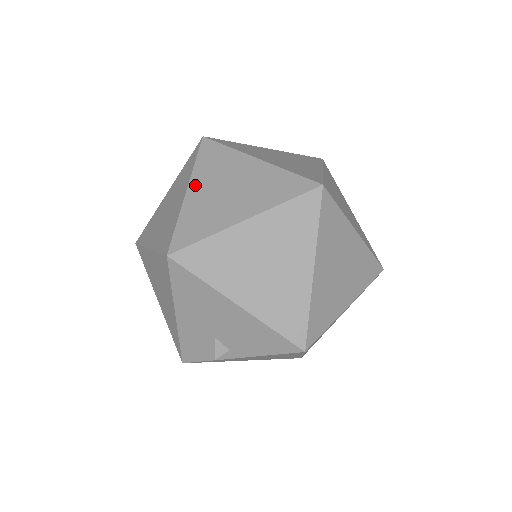
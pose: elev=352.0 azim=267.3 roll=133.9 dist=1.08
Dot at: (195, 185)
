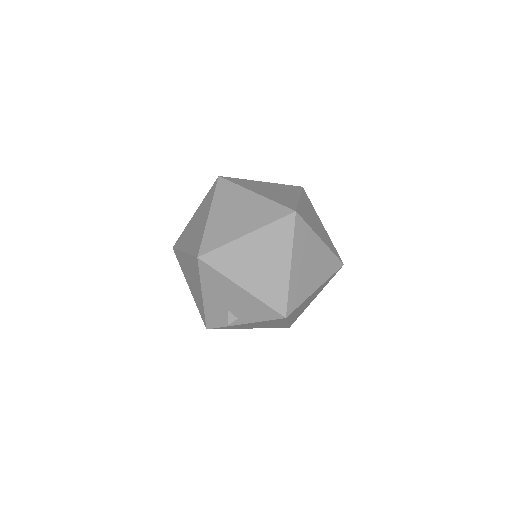
Dot at: (214, 211)
